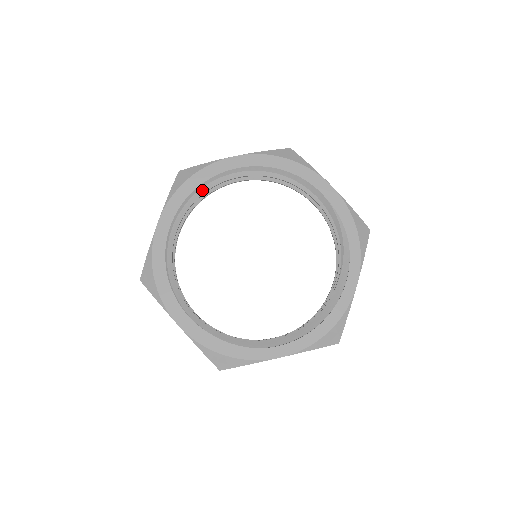
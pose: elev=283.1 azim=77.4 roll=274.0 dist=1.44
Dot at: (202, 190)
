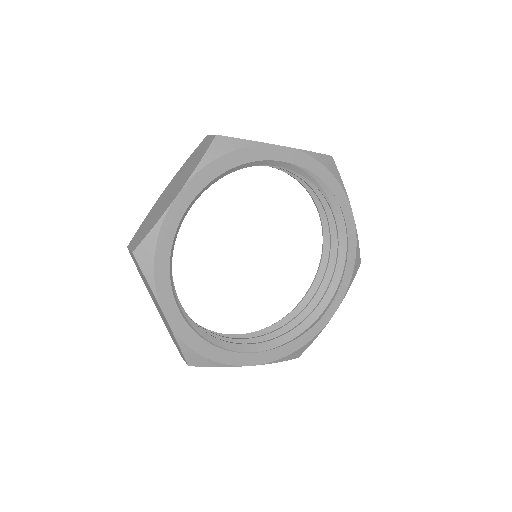
Dot at: occluded
